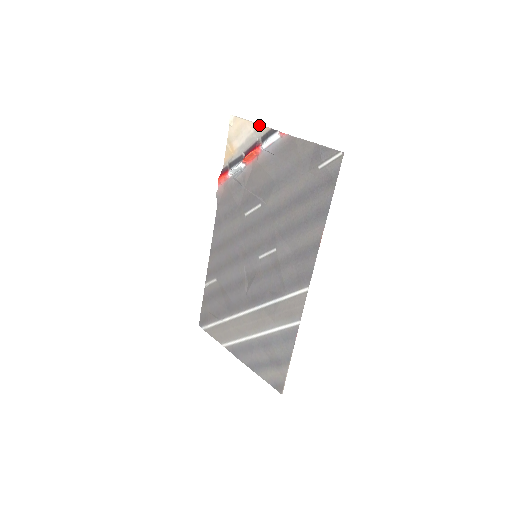
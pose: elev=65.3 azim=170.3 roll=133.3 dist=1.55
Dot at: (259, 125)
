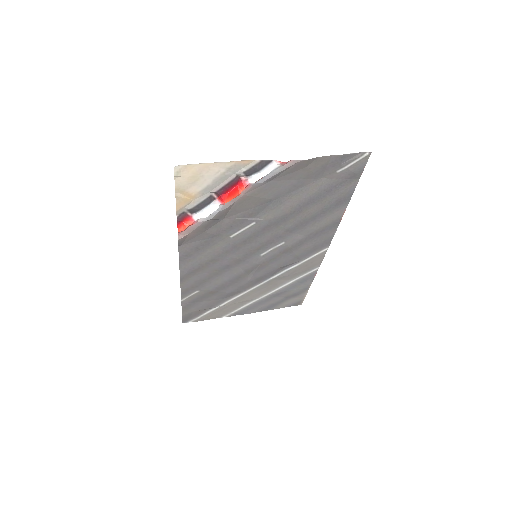
Dot at: (235, 162)
